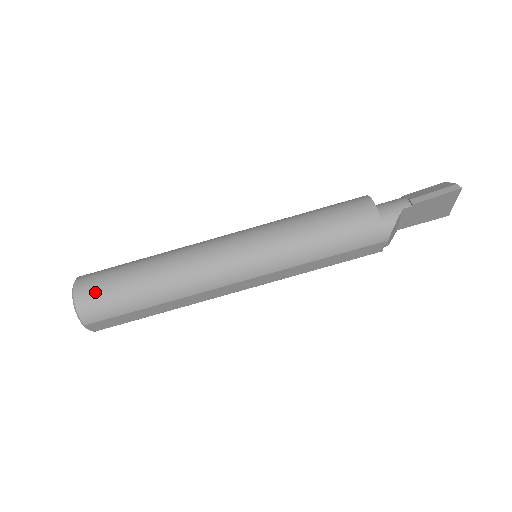
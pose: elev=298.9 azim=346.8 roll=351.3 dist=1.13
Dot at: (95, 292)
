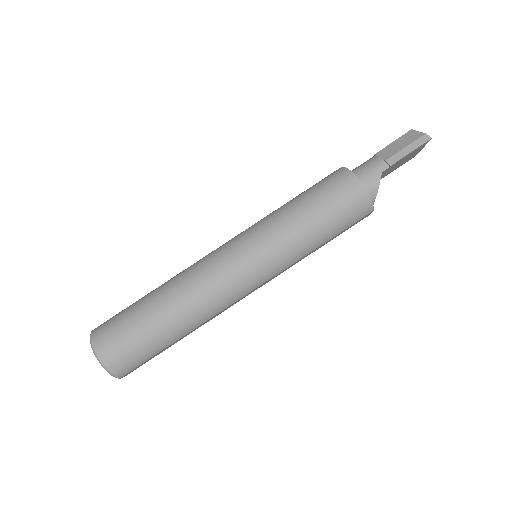
Dot at: (119, 349)
